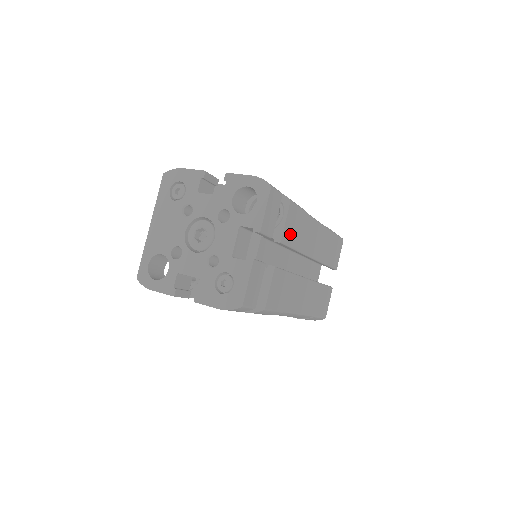
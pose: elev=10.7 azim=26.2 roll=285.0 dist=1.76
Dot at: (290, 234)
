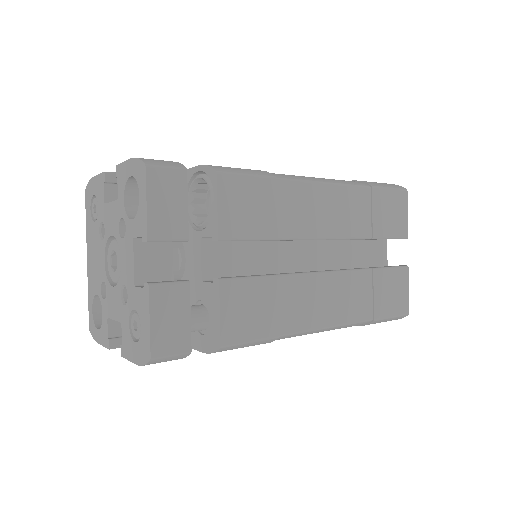
Dot at: (241, 221)
